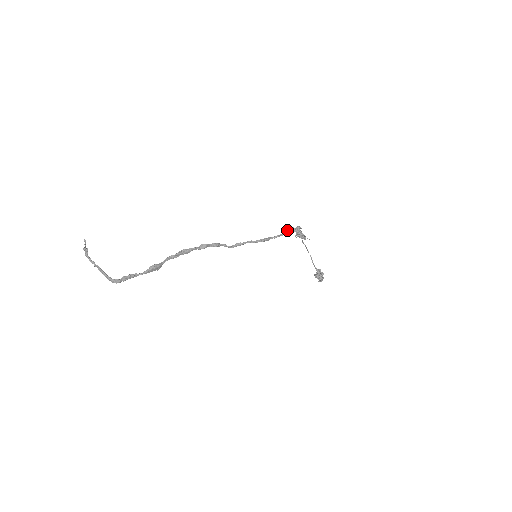
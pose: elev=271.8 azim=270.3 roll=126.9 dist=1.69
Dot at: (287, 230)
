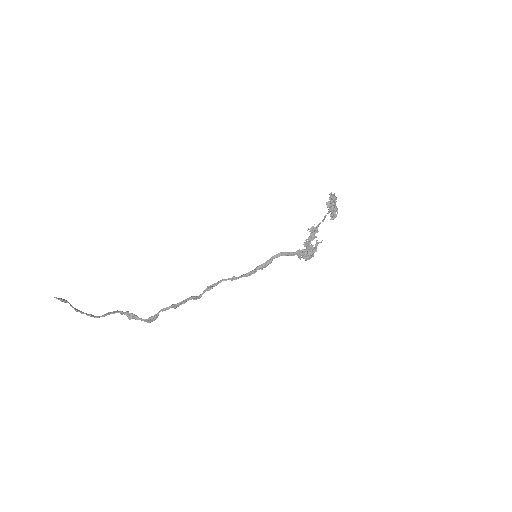
Dot at: occluded
